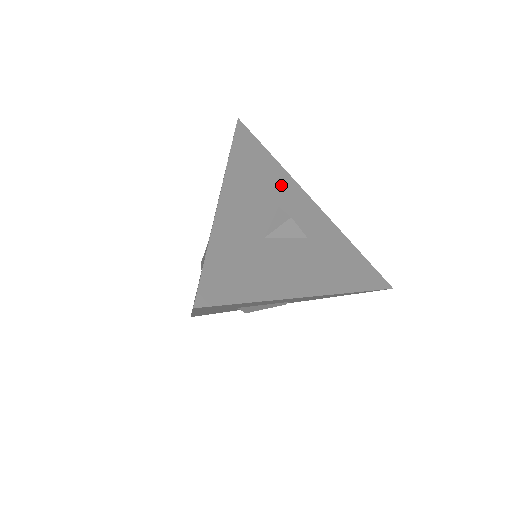
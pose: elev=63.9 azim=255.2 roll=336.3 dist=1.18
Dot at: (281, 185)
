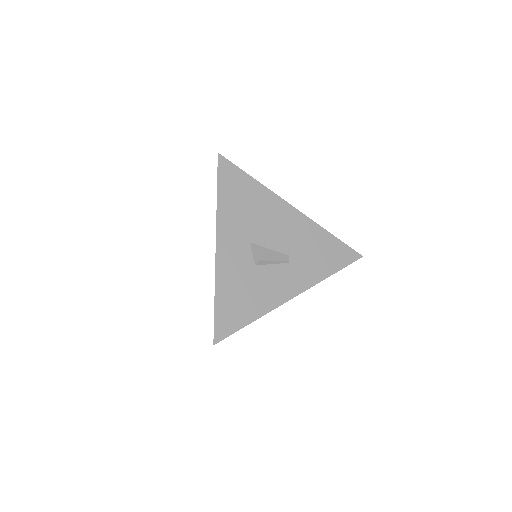
Dot at: occluded
